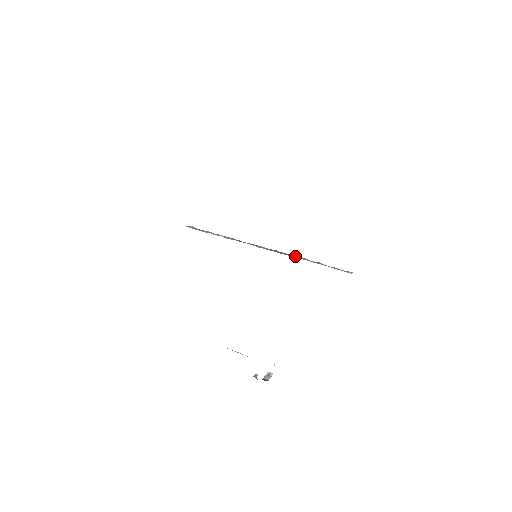
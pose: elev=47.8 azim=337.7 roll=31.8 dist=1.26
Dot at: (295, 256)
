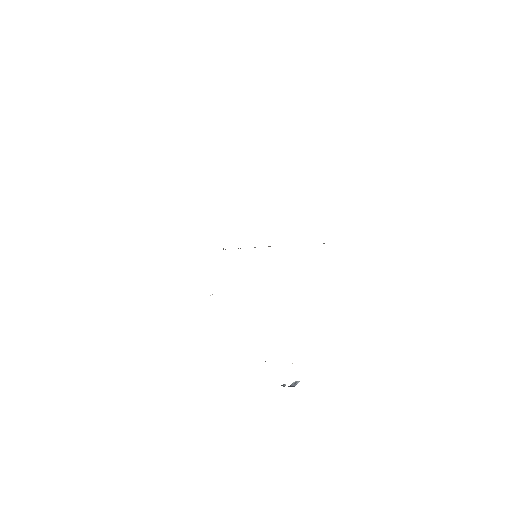
Dot at: occluded
